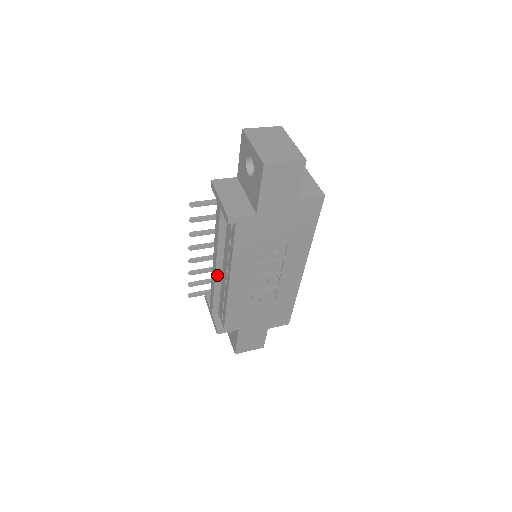
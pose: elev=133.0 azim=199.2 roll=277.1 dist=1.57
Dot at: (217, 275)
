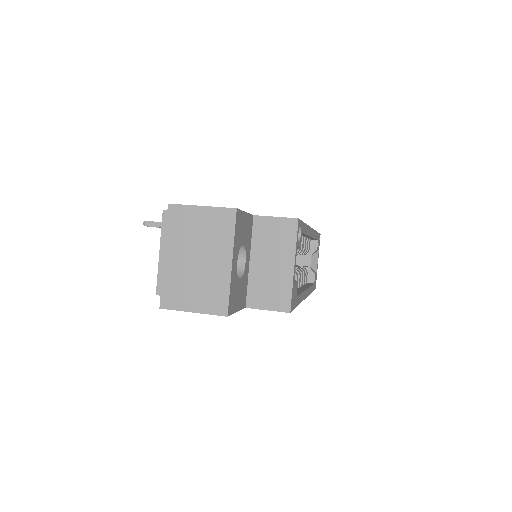
Dot at: occluded
